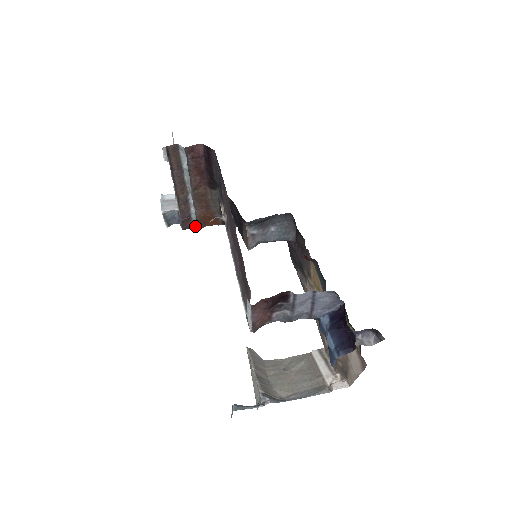
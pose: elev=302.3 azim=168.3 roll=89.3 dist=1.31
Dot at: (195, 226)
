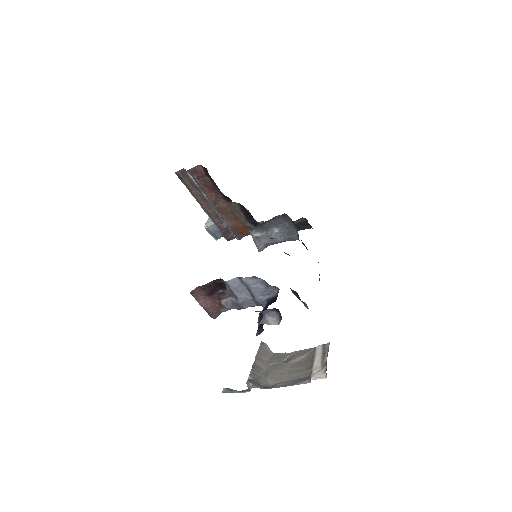
Dot at: (236, 237)
